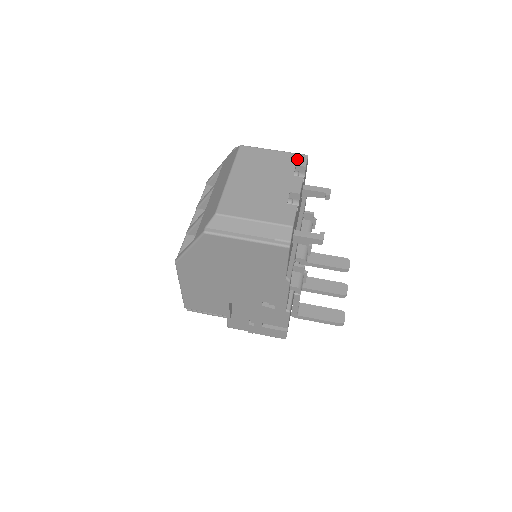
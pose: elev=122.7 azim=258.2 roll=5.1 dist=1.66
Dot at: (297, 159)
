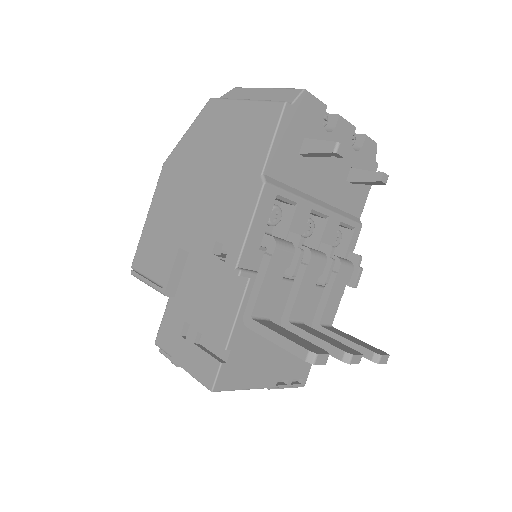
Dot at: occluded
